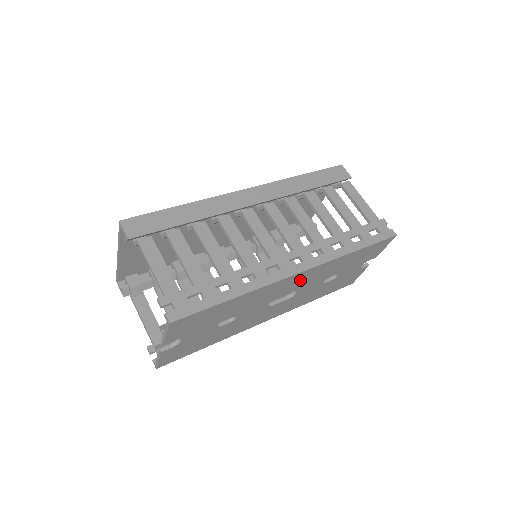
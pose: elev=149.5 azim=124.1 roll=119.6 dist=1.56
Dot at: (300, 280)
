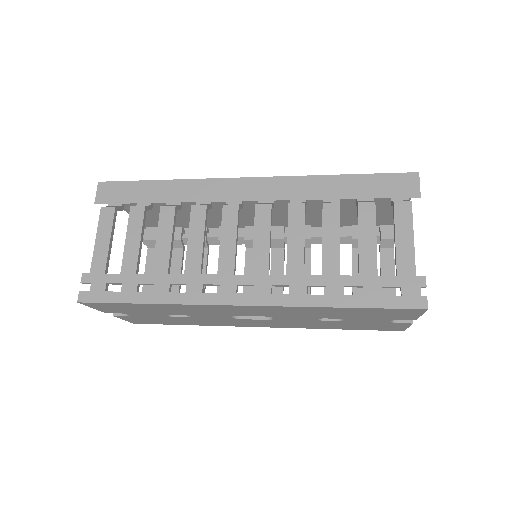
Dot at: (257, 310)
